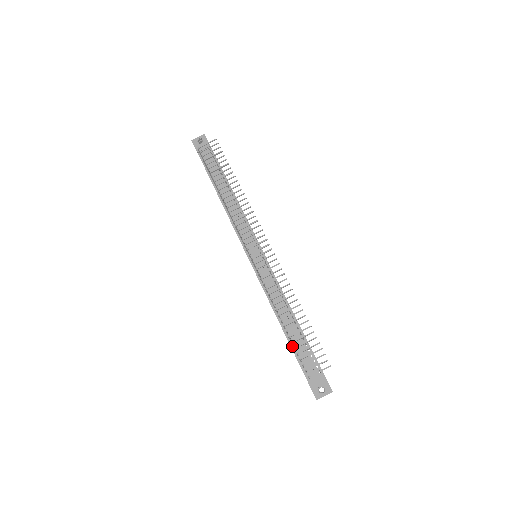
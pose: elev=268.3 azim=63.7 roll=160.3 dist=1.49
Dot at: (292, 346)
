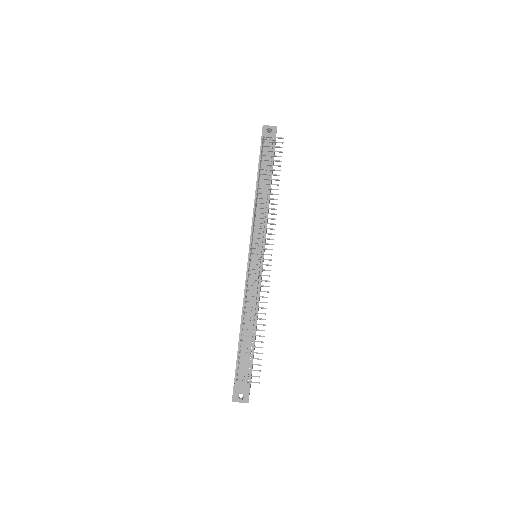
Dot at: (239, 347)
